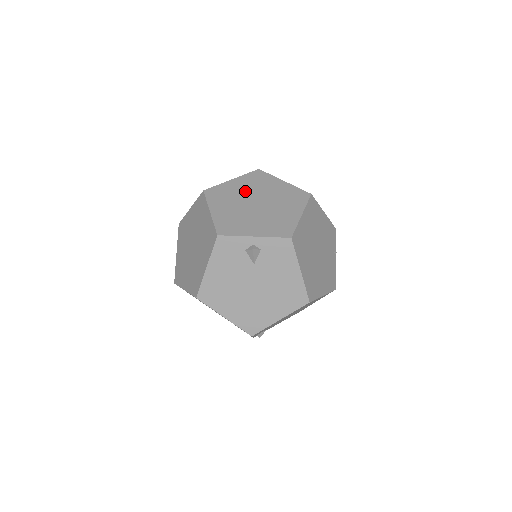
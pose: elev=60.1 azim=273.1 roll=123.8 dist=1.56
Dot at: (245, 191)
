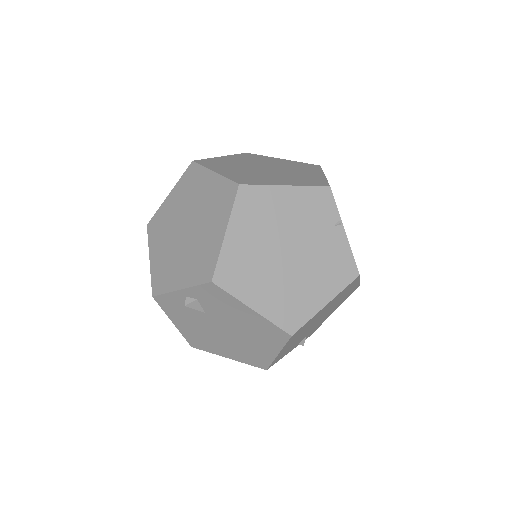
Dot at: (178, 210)
